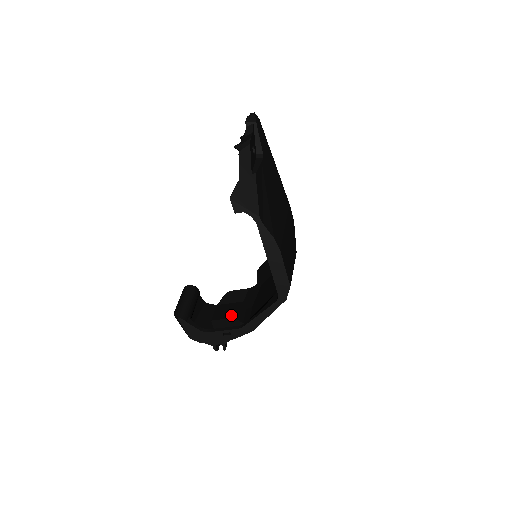
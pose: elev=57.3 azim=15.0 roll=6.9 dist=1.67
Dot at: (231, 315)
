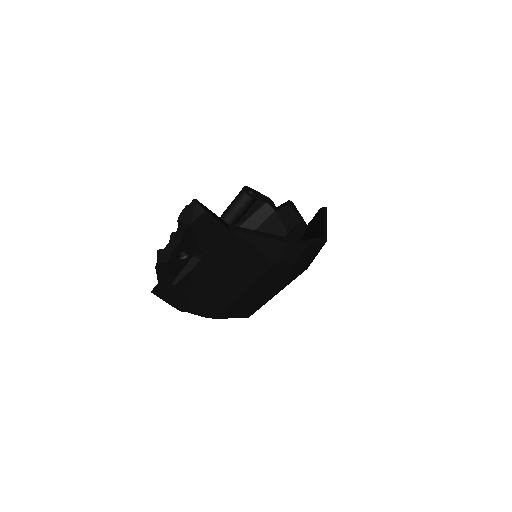
Dot at: occluded
